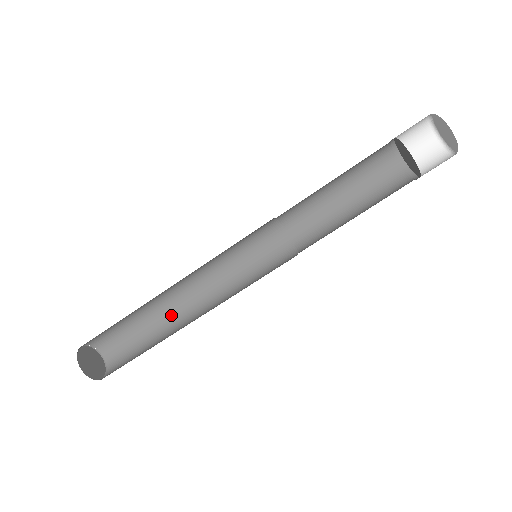
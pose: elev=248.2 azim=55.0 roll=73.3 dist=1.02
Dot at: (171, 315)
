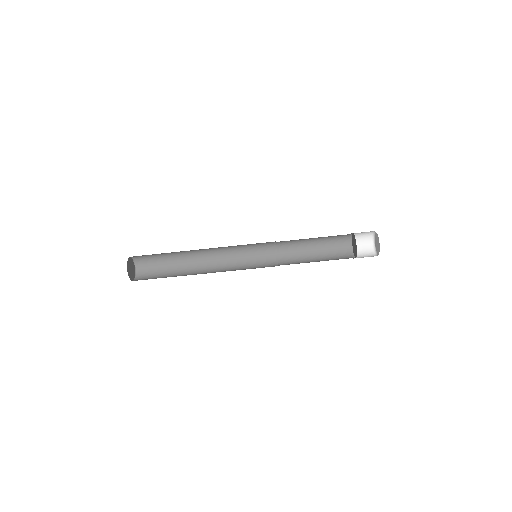
Dot at: (190, 265)
